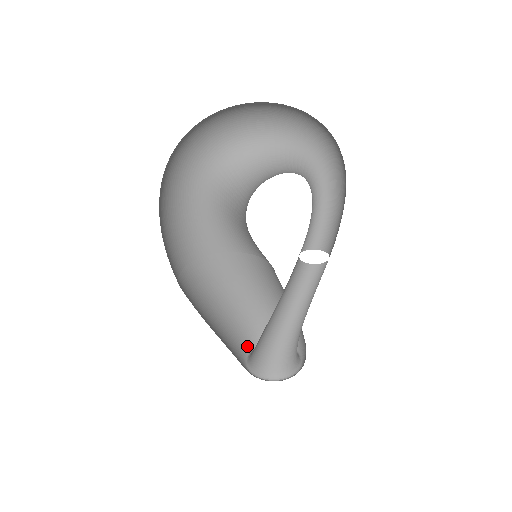
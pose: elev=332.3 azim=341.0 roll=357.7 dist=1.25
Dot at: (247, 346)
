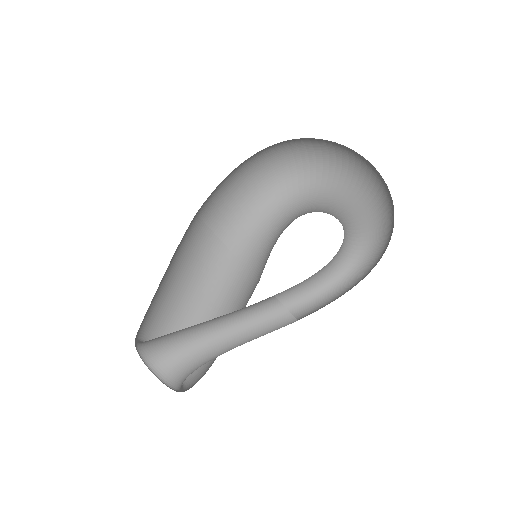
Dot at: occluded
